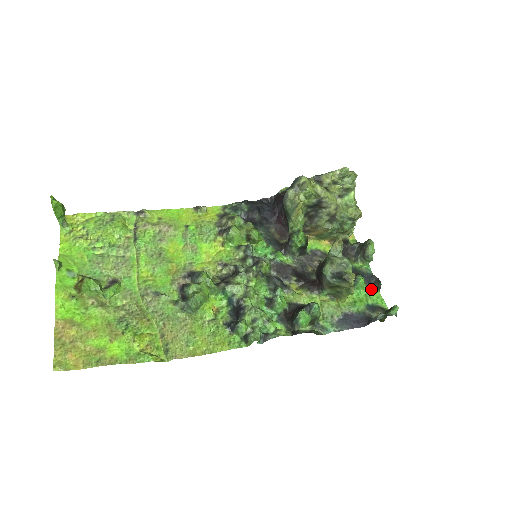
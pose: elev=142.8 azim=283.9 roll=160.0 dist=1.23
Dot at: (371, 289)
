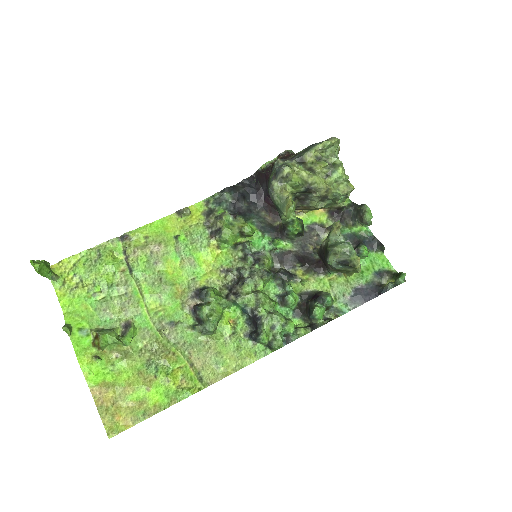
Dot at: (375, 253)
